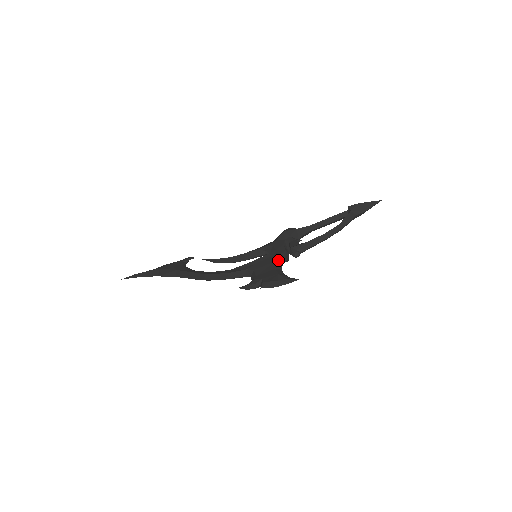
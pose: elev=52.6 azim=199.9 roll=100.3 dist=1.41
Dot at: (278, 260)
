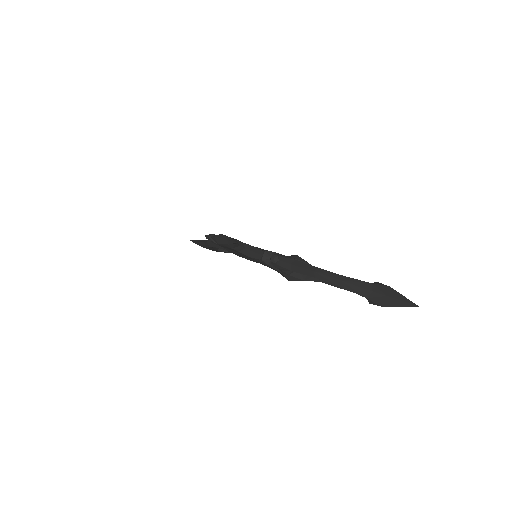
Dot at: (256, 248)
